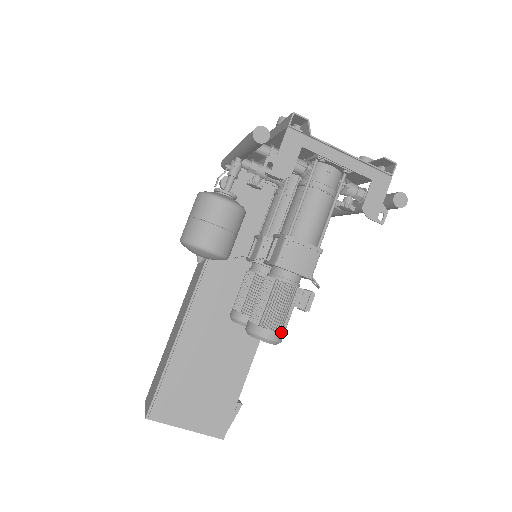
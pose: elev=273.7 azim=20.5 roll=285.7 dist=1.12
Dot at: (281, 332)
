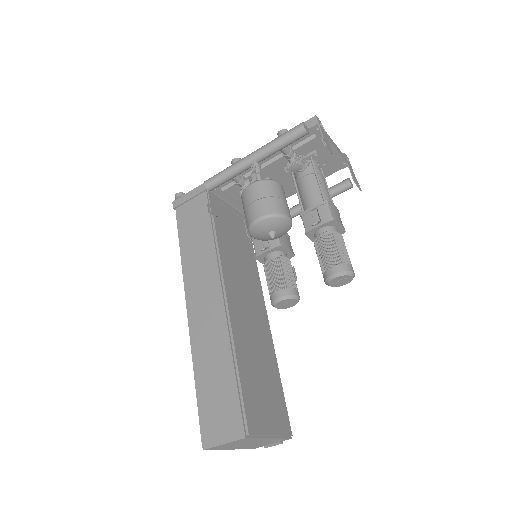
Dot at: occluded
